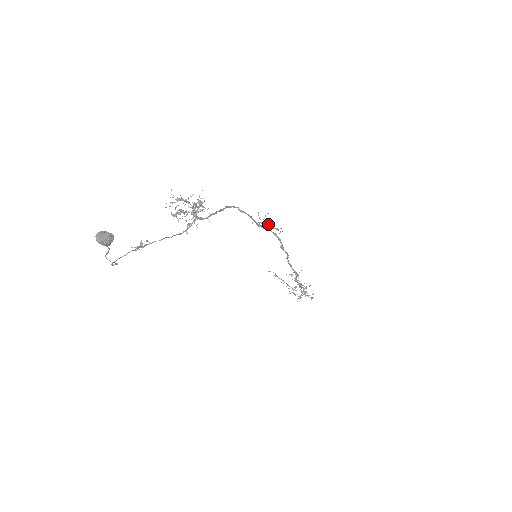
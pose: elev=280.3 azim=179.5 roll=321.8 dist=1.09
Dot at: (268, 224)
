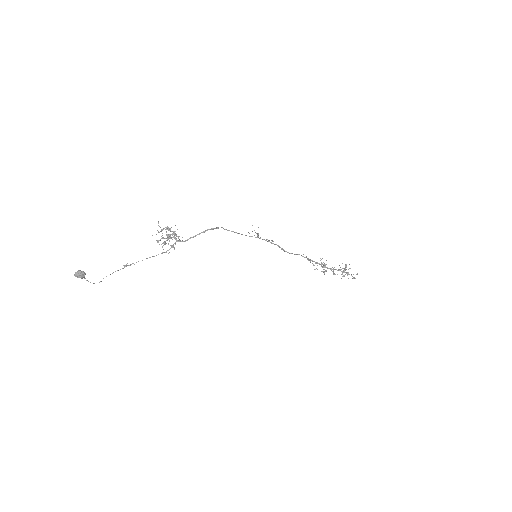
Dot at: (257, 236)
